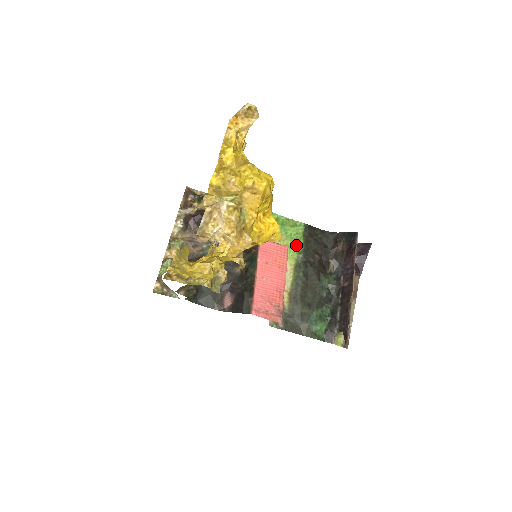
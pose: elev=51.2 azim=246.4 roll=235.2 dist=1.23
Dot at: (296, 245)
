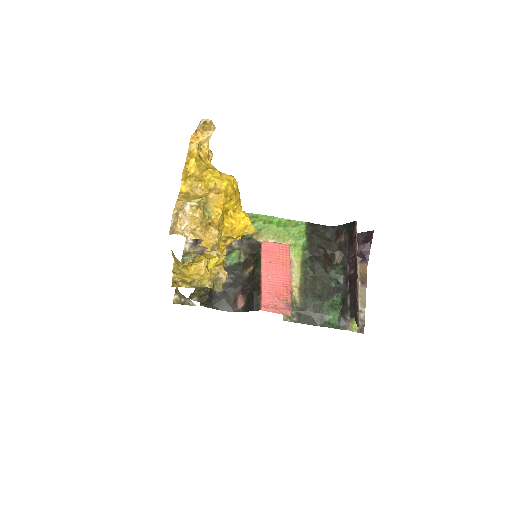
Dot at: (300, 243)
